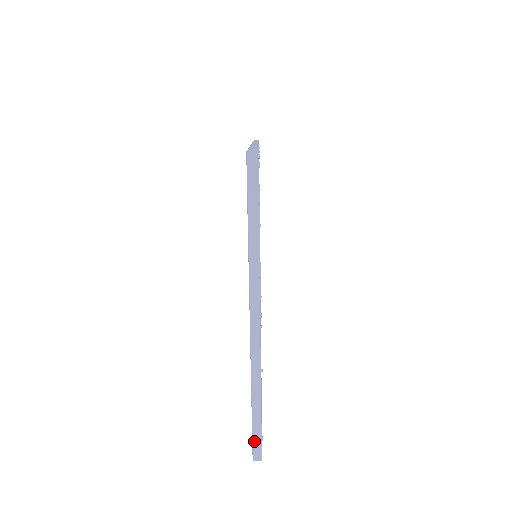
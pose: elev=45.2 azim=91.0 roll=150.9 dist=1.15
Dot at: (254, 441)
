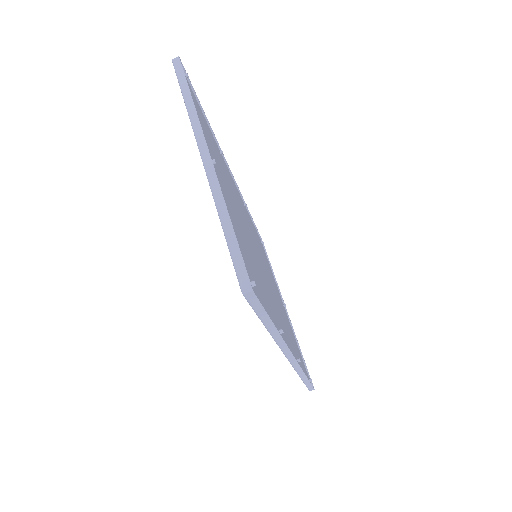
Dot at: (236, 269)
